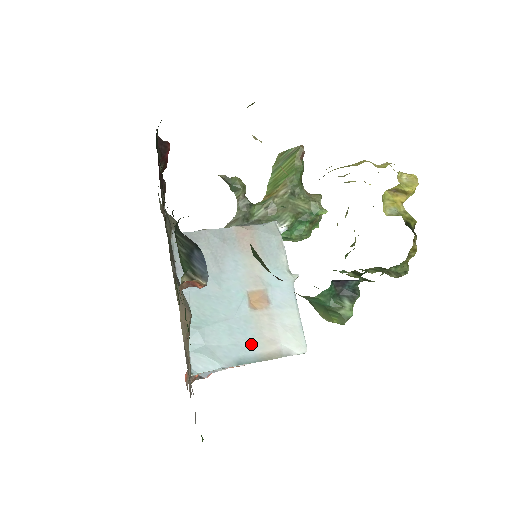
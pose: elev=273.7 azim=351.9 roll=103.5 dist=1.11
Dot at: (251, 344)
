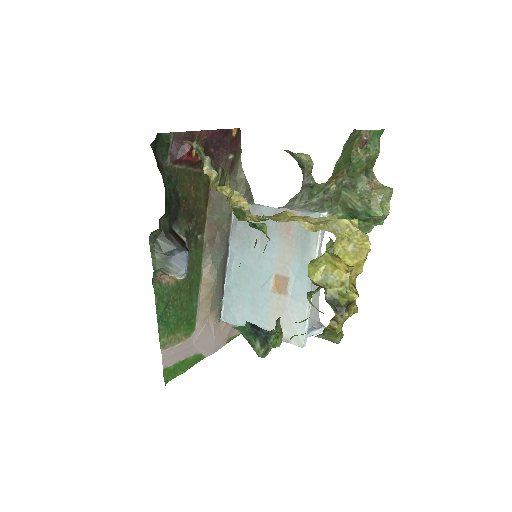
Dot at: (264, 319)
